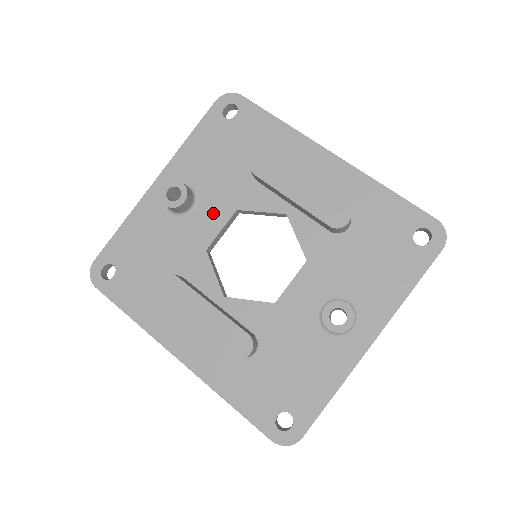
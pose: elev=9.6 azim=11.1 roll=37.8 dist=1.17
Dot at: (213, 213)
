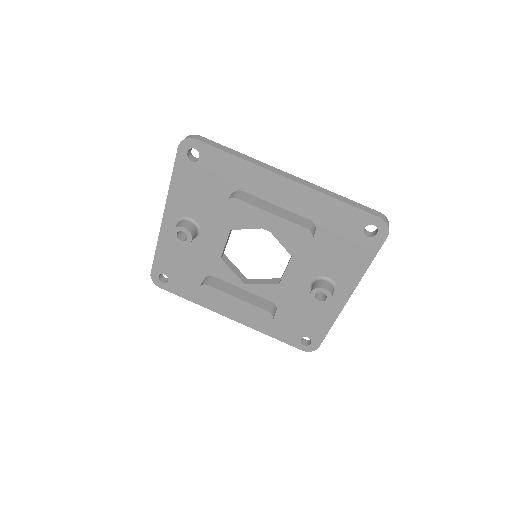
Dot at: (215, 234)
